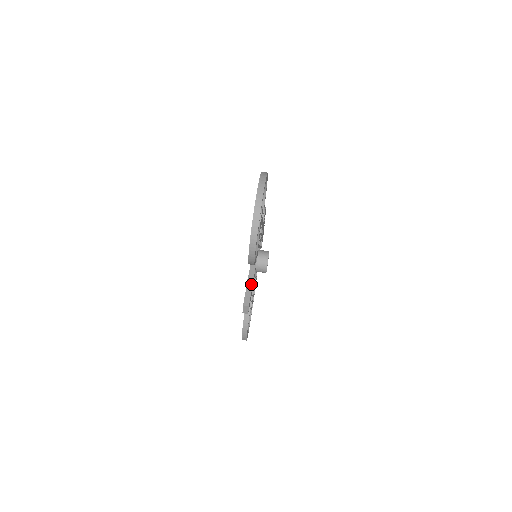
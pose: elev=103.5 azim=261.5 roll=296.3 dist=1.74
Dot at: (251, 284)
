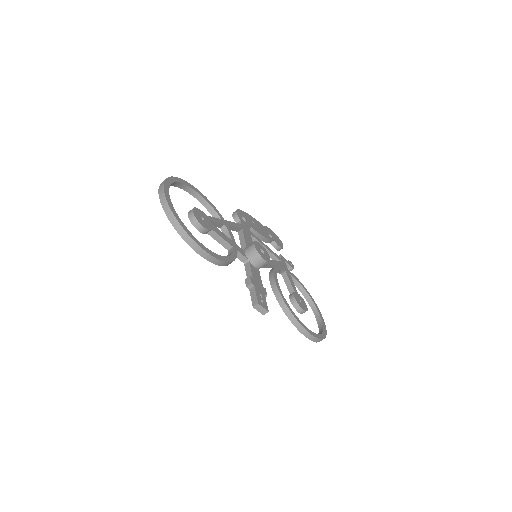
Dot at: (249, 282)
